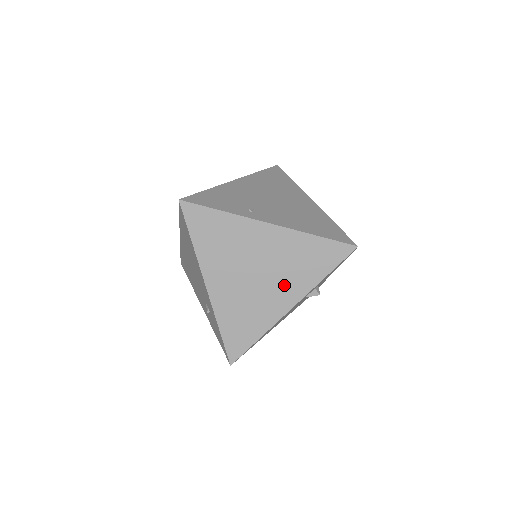
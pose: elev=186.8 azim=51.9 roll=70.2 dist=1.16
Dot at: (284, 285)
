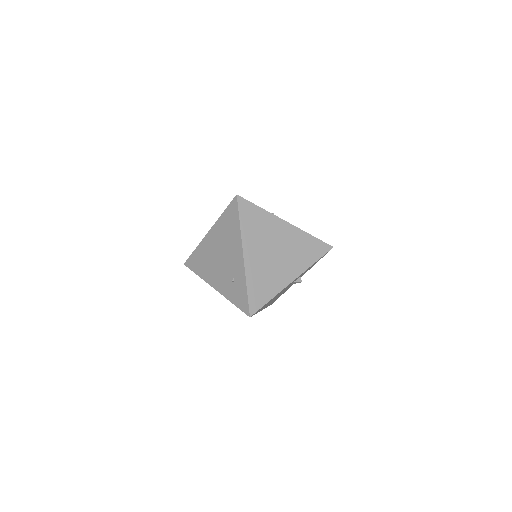
Dot at: (291, 264)
